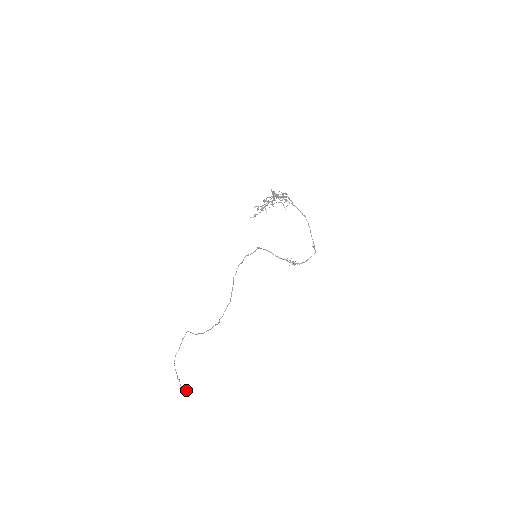
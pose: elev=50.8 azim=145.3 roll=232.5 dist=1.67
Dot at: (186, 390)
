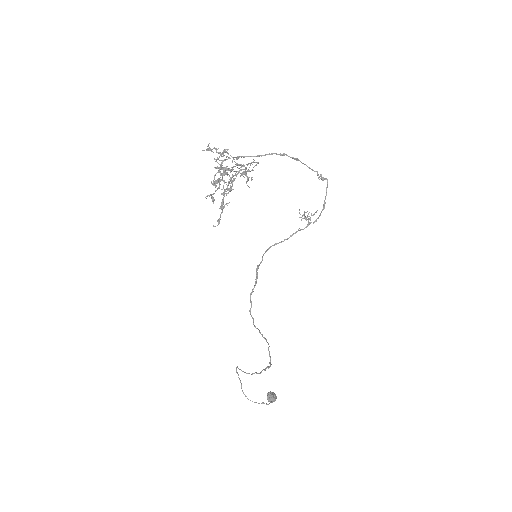
Dot at: (274, 395)
